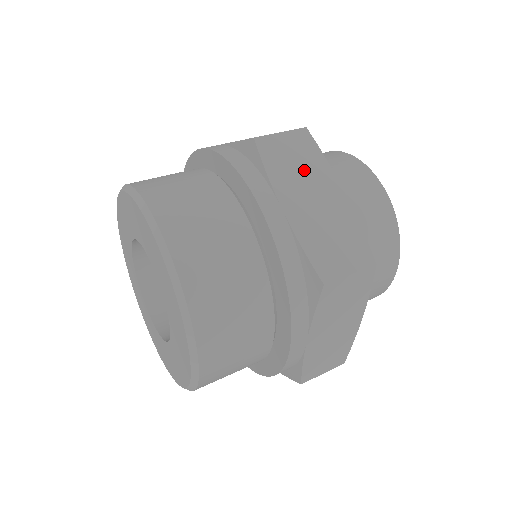
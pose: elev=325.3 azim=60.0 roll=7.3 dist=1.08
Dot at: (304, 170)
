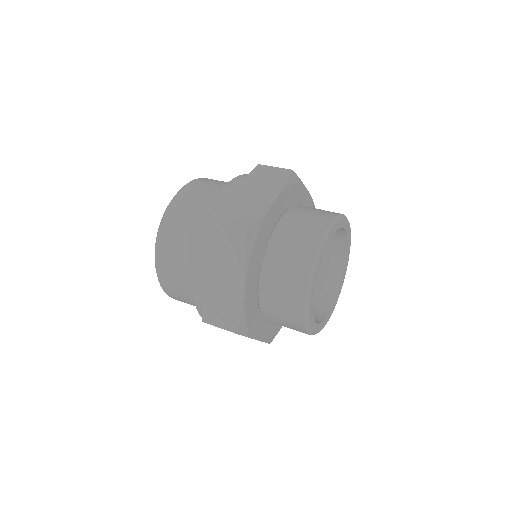
Dot at: (266, 184)
